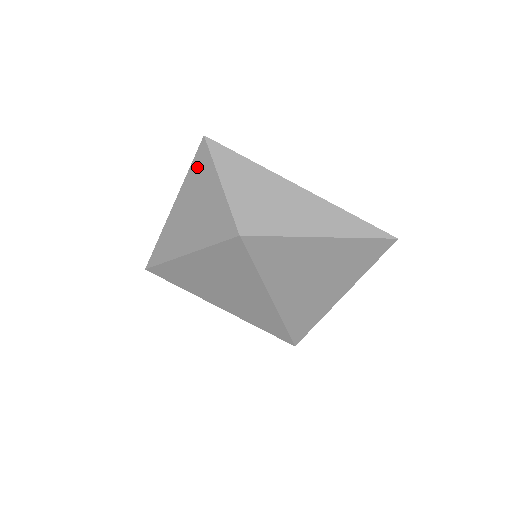
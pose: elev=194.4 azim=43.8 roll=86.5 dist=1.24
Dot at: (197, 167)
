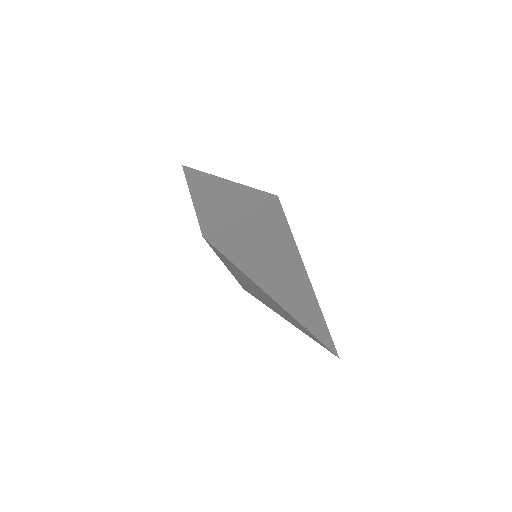
Dot at: occluded
